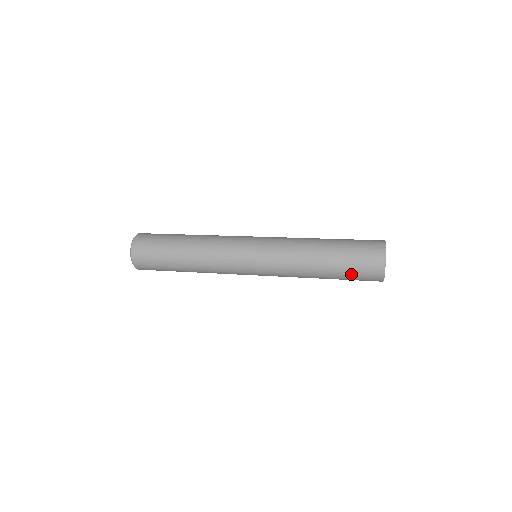
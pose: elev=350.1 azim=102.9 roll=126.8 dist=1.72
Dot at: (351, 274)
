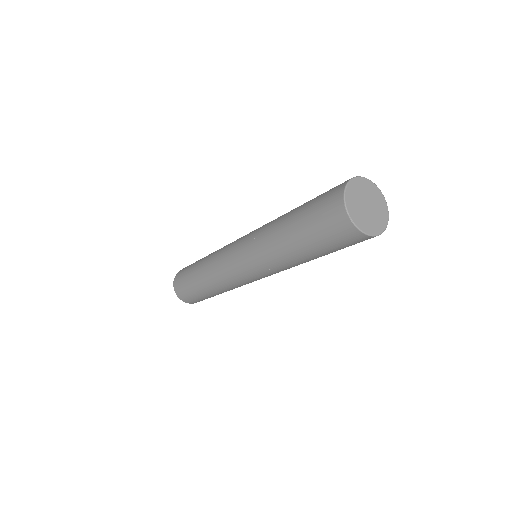
Dot at: (333, 248)
